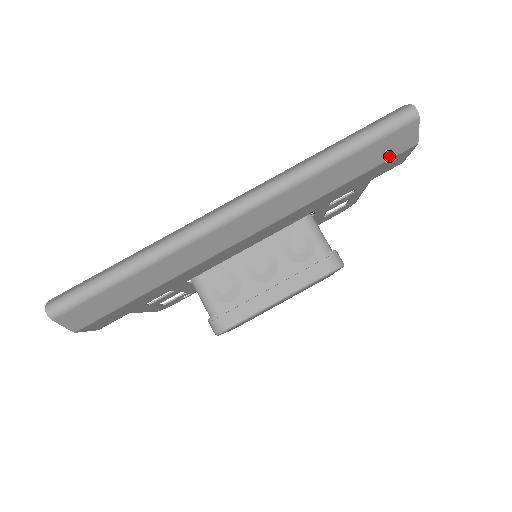
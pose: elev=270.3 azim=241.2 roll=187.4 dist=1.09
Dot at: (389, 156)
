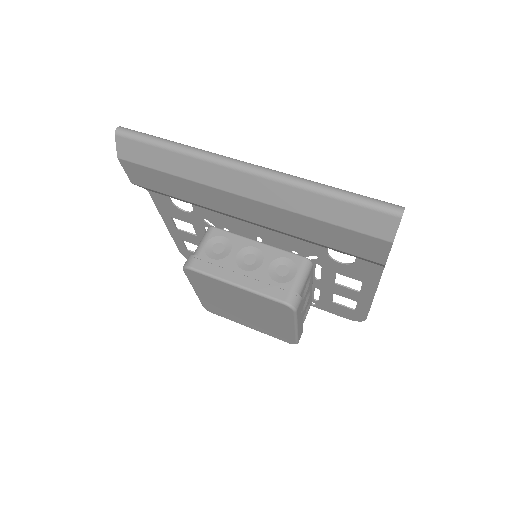
Dot at: (367, 231)
